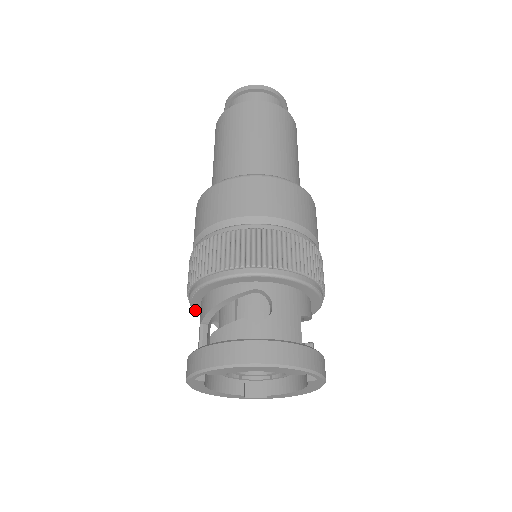
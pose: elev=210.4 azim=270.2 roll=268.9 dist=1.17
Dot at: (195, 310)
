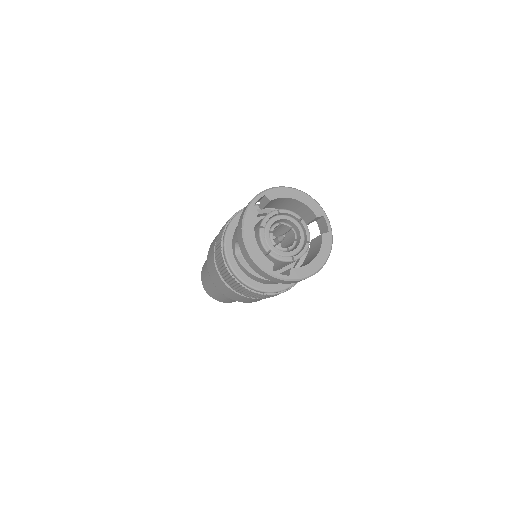
Dot at: (226, 243)
